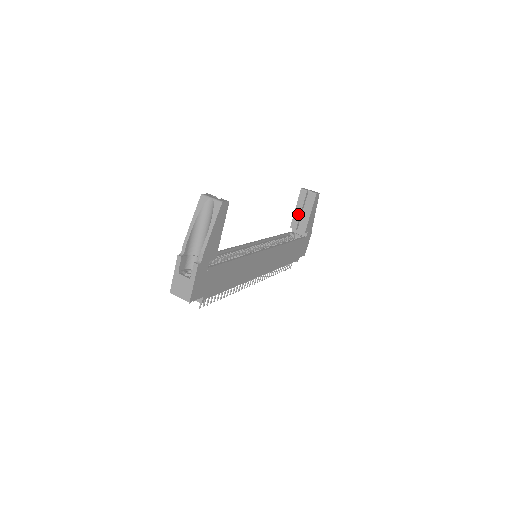
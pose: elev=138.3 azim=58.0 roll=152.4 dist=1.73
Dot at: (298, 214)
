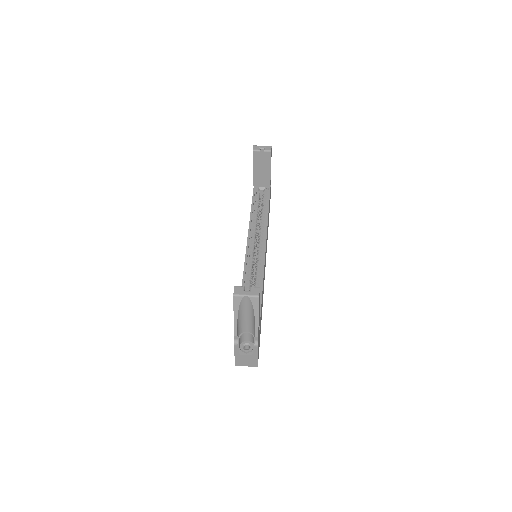
Dot at: (258, 173)
